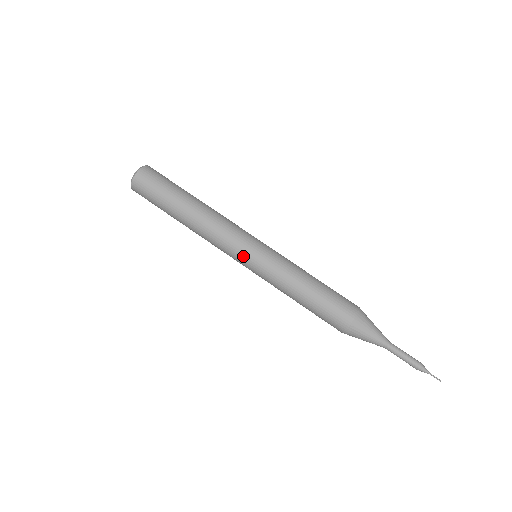
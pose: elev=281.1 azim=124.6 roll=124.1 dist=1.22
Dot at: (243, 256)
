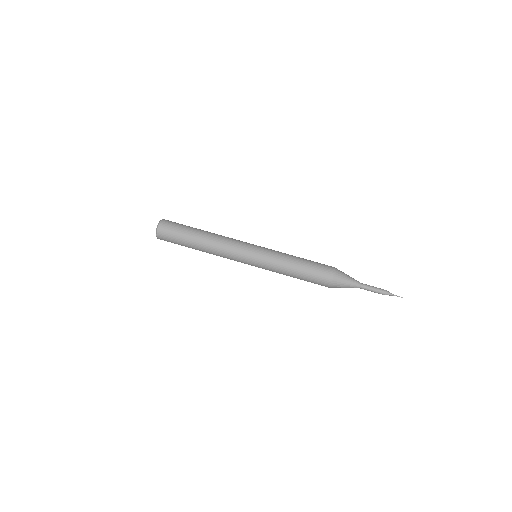
Dot at: (248, 259)
